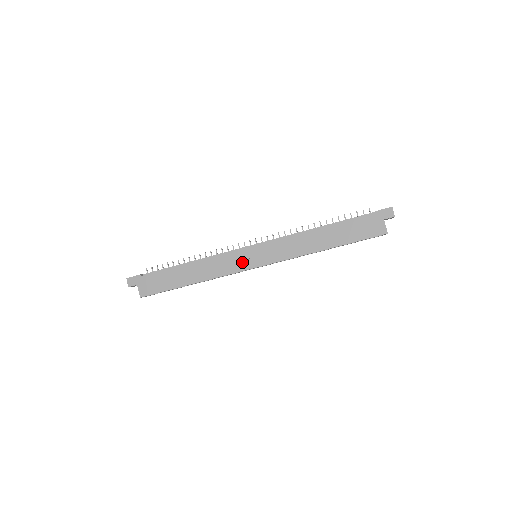
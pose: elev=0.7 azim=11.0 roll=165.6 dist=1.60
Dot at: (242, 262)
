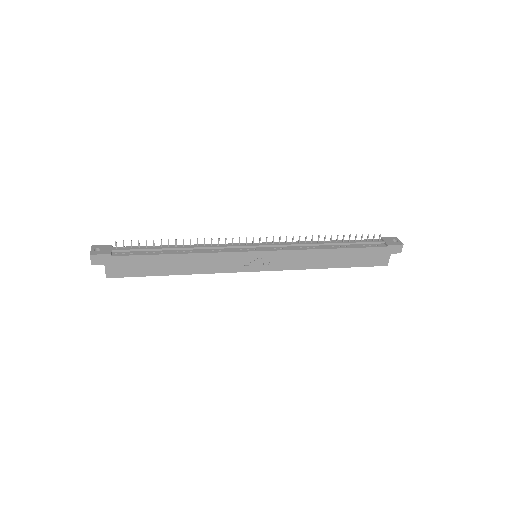
Dot at: (242, 264)
